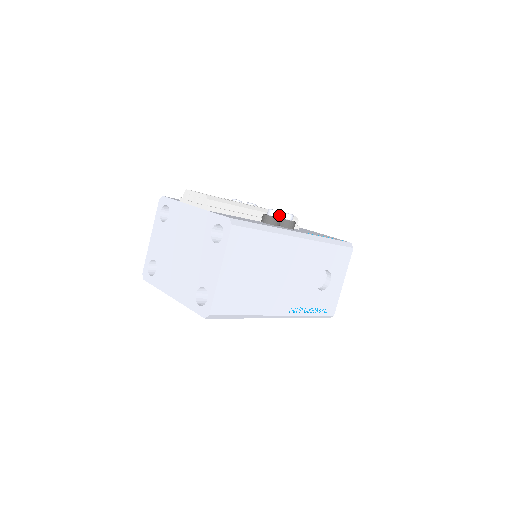
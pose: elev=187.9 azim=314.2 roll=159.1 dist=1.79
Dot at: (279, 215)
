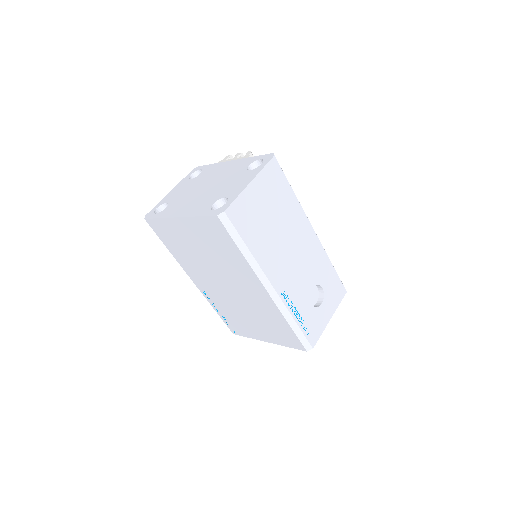
Dot at: occluded
